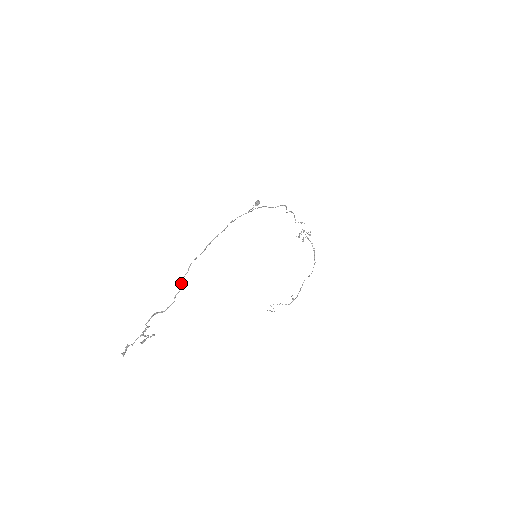
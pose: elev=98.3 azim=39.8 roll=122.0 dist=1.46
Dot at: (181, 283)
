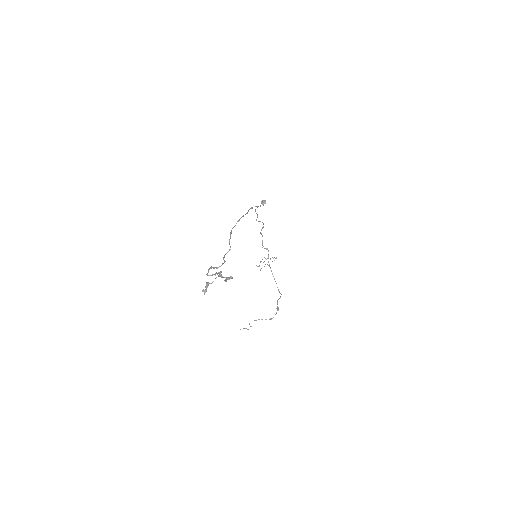
Dot at: (229, 244)
